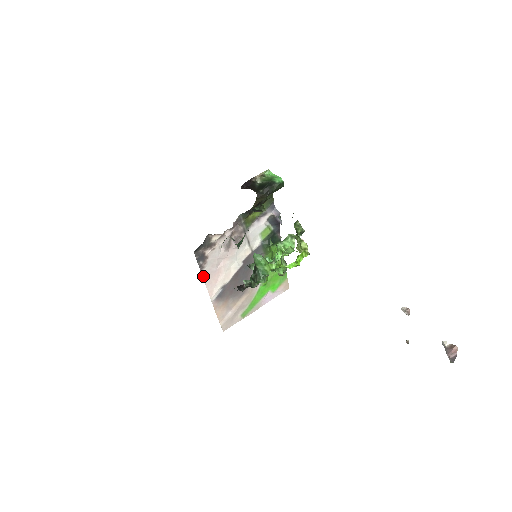
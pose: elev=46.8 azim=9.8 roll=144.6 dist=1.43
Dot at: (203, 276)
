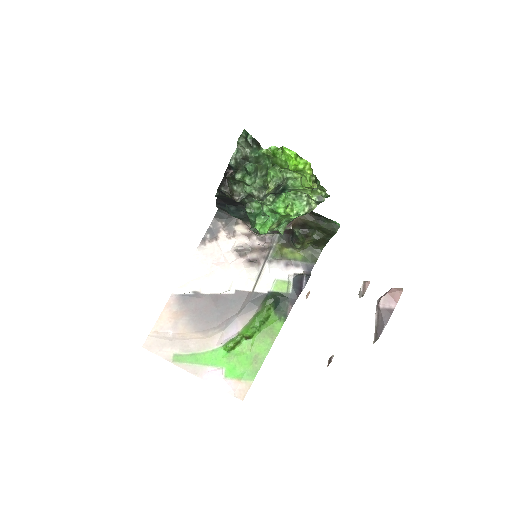
Dot at: (196, 253)
